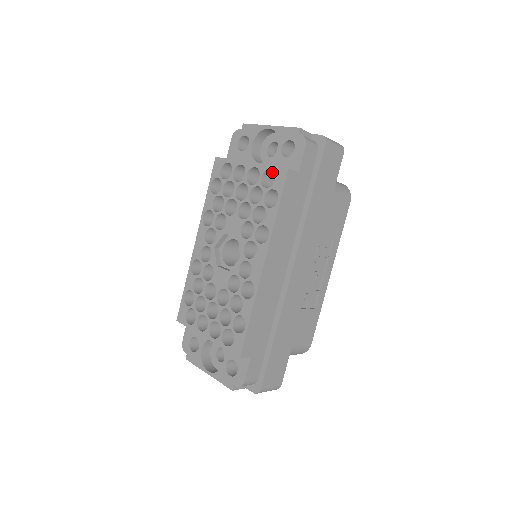
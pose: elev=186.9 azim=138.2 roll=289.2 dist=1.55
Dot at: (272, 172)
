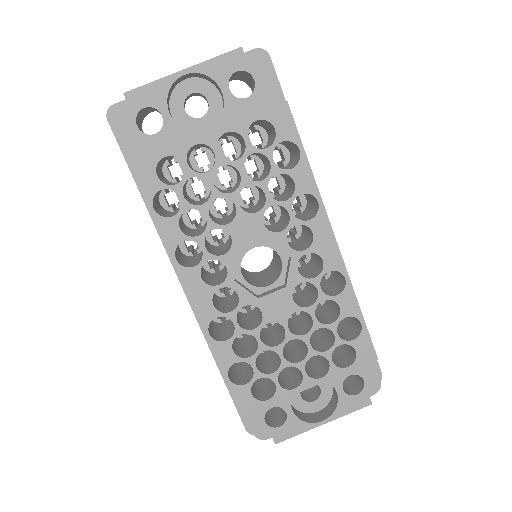
Dot at: occluded
